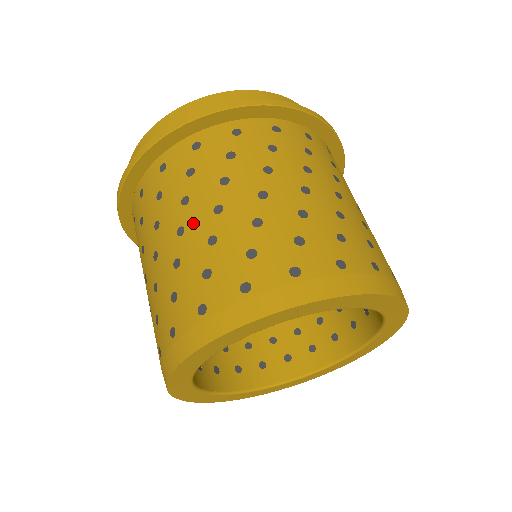
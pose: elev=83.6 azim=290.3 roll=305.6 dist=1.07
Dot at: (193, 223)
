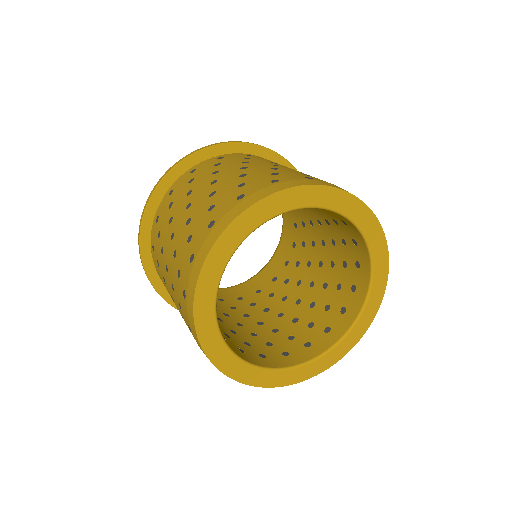
Dot at: (167, 257)
